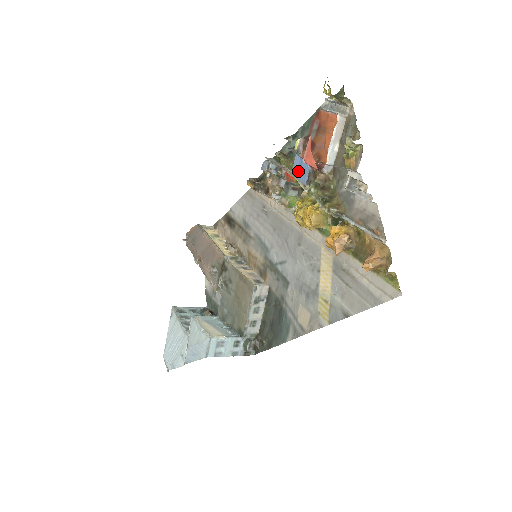
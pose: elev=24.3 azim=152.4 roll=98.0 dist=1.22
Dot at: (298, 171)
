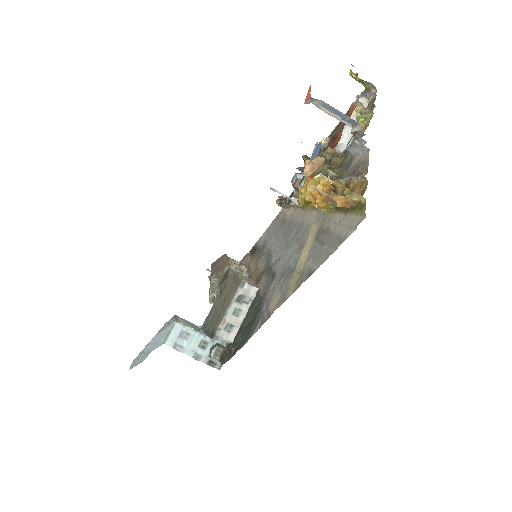
Dot at: (313, 156)
